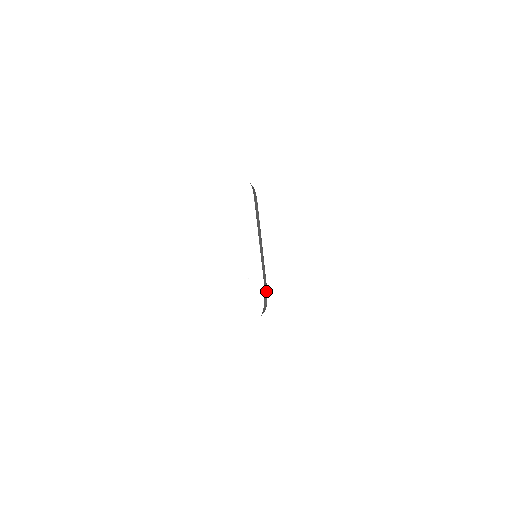
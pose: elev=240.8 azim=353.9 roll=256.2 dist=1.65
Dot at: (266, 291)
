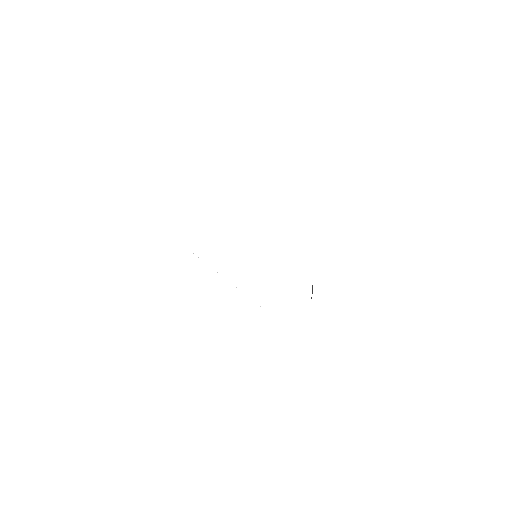
Dot at: occluded
